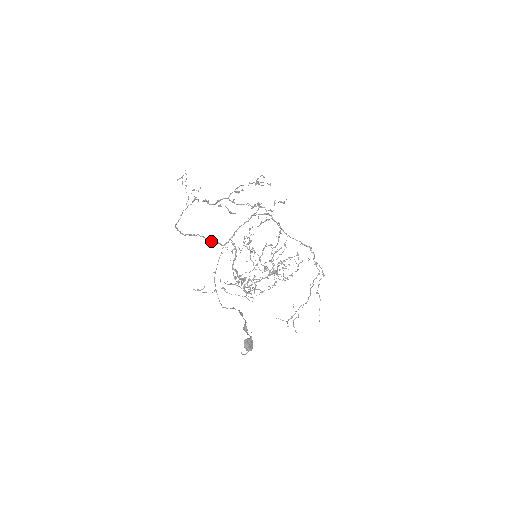
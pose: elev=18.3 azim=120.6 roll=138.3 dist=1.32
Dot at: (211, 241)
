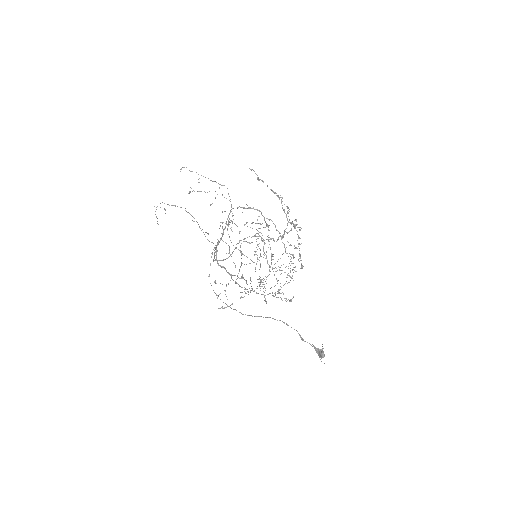
Dot at: occluded
